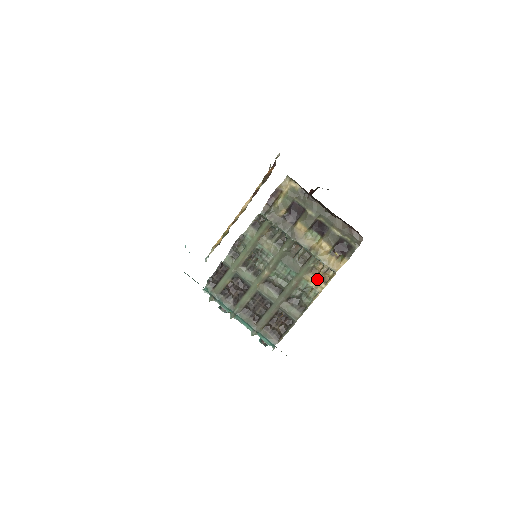
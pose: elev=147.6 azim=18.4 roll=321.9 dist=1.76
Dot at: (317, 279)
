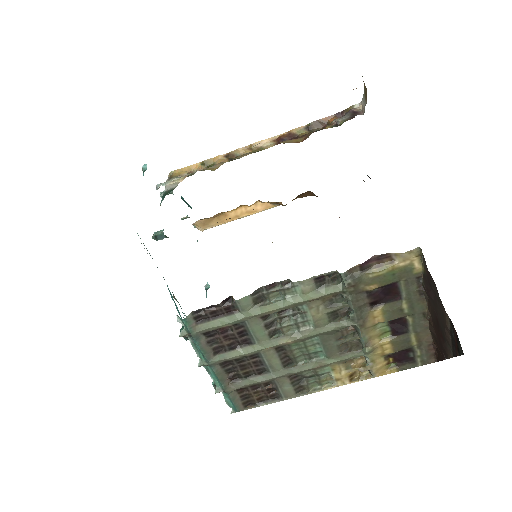
Dot at: (345, 373)
